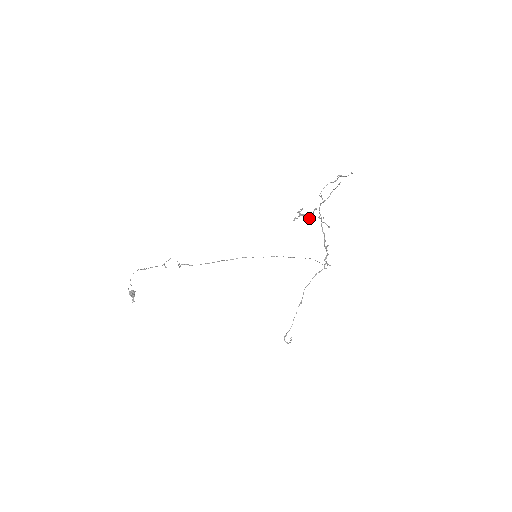
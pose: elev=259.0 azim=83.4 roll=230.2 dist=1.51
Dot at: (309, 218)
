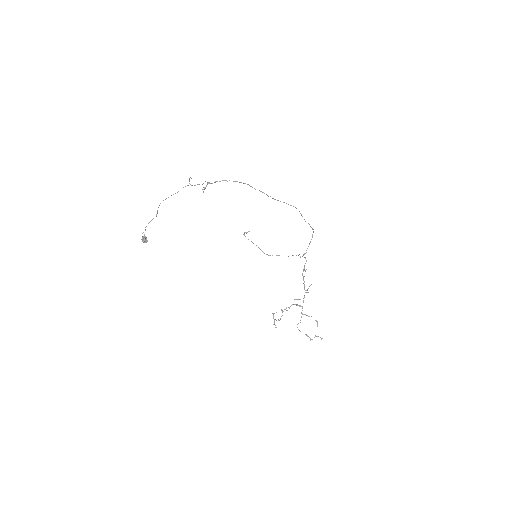
Dot at: occluded
